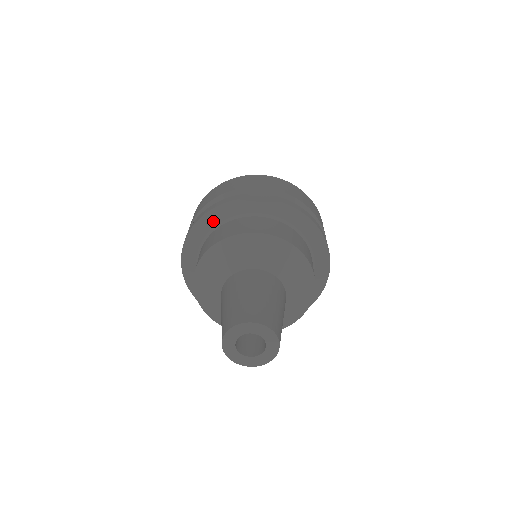
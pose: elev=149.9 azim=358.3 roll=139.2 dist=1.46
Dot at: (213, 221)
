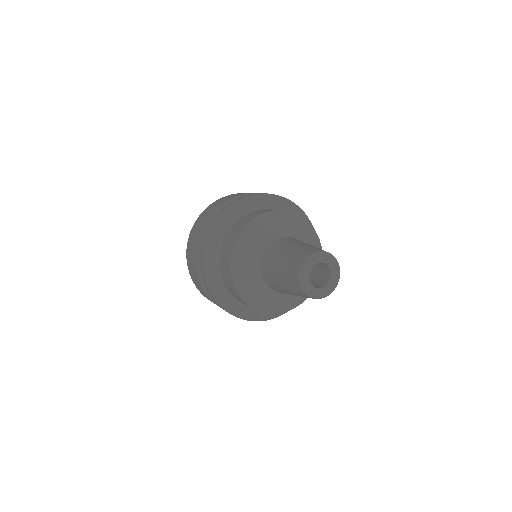
Dot at: (257, 203)
